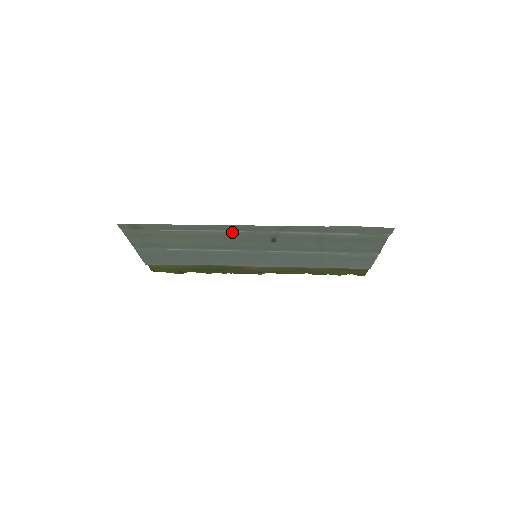
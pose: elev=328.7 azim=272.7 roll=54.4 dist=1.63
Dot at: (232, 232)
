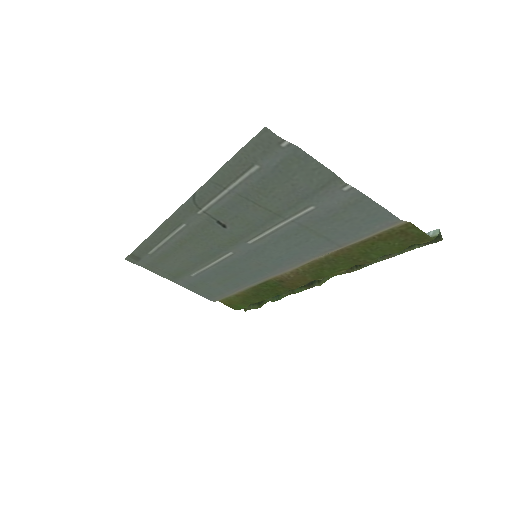
Dot at: (182, 231)
